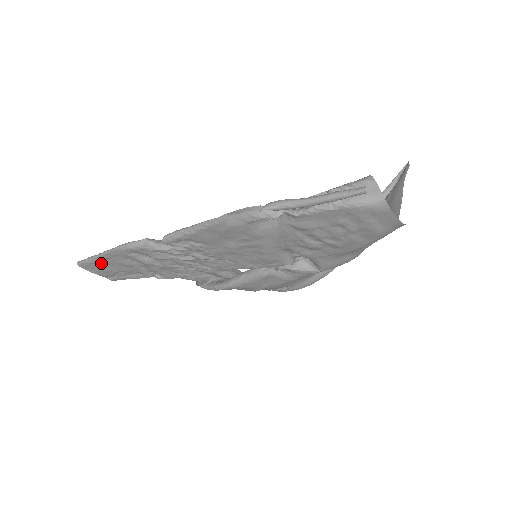
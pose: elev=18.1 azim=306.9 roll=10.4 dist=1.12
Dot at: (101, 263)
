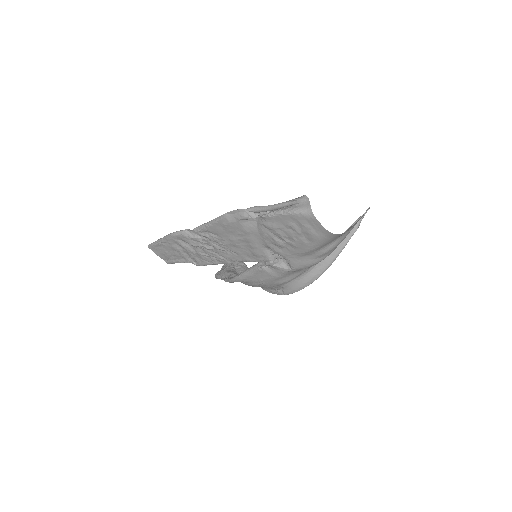
Dot at: (161, 246)
